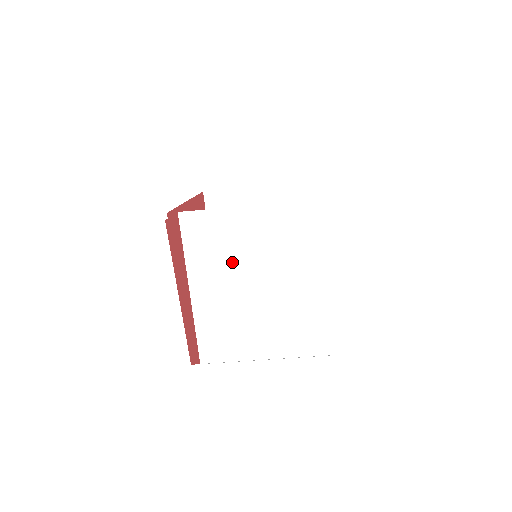
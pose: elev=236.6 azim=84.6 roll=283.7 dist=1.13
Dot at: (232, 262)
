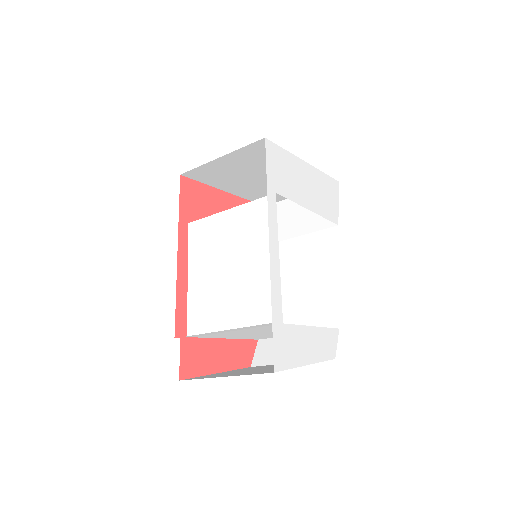
Dot at: (237, 334)
